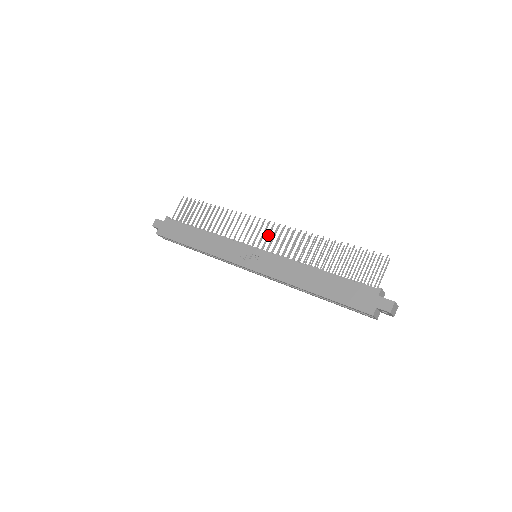
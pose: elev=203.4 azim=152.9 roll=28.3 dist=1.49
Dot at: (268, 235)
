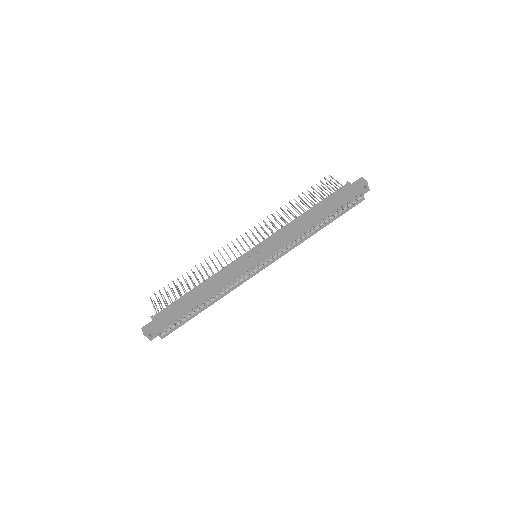
Dot at: (250, 239)
